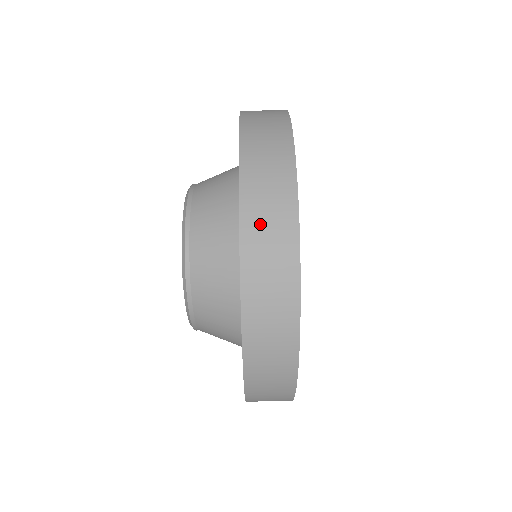
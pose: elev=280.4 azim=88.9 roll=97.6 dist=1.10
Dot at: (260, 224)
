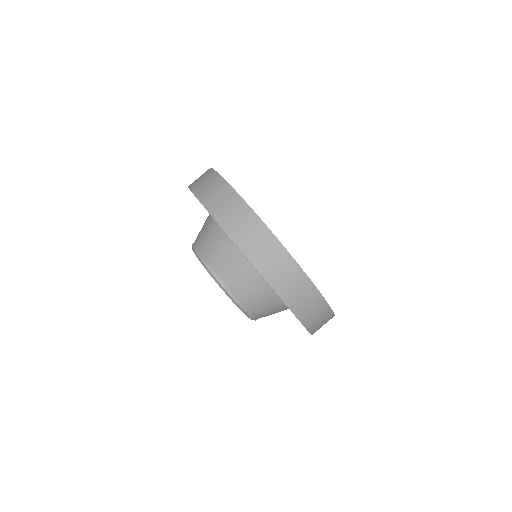
Dot at: (268, 264)
